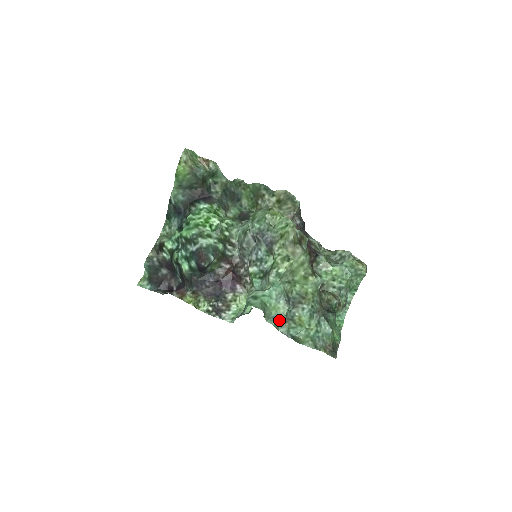
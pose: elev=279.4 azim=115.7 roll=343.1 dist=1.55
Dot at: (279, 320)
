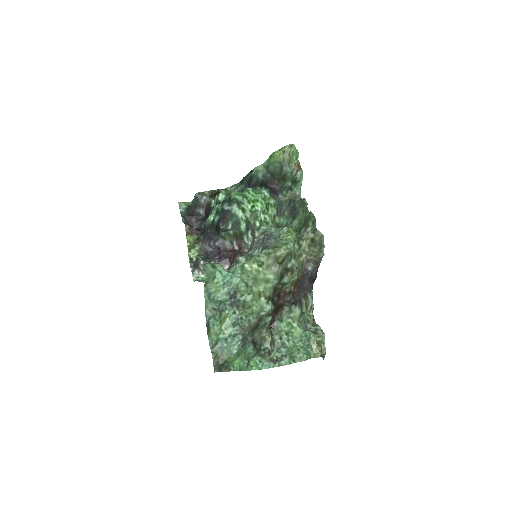
Dot at: (211, 300)
